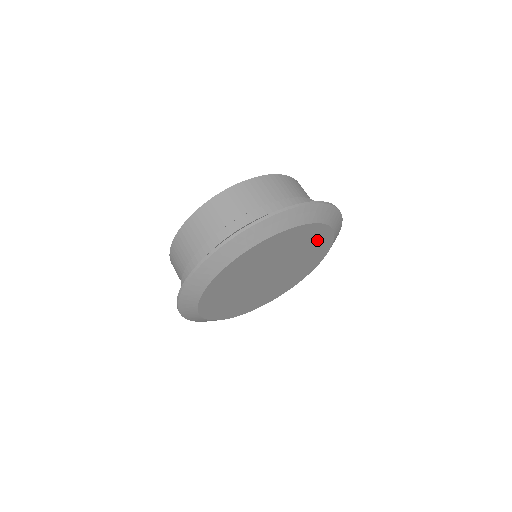
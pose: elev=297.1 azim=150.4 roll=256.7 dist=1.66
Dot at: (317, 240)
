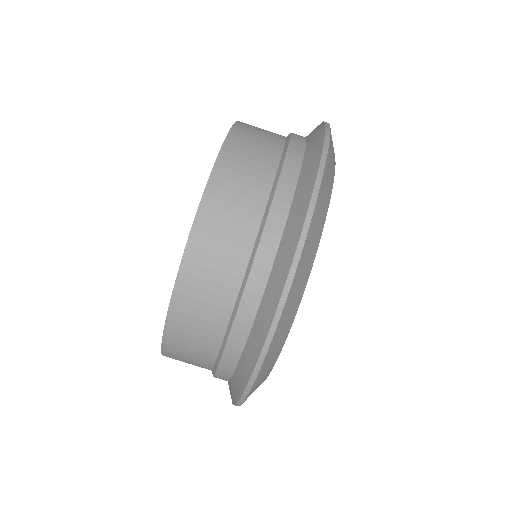
Dot at: occluded
